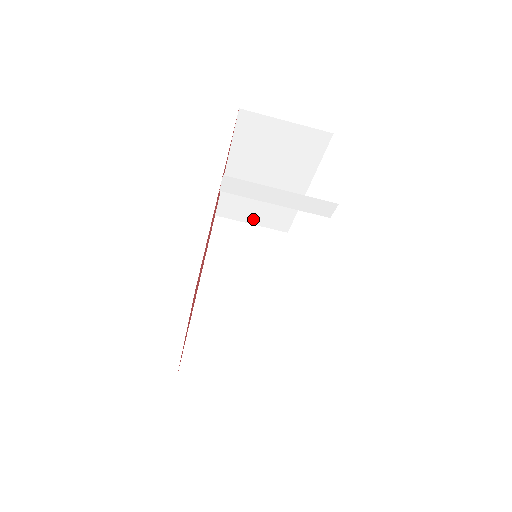
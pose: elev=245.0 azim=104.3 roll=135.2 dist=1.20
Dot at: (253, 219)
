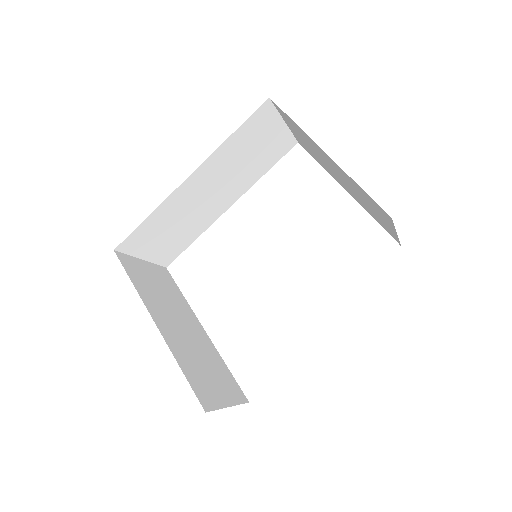
Dot at: (291, 127)
